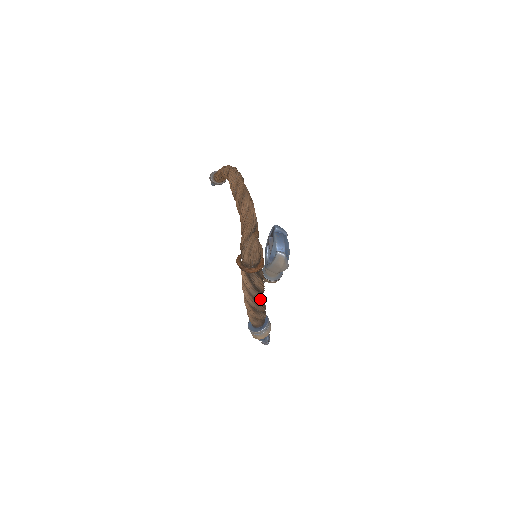
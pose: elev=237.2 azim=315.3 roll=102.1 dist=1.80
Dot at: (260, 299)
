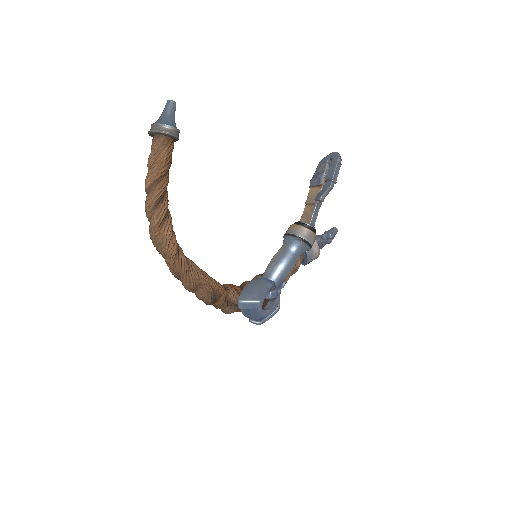
Dot at: occluded
